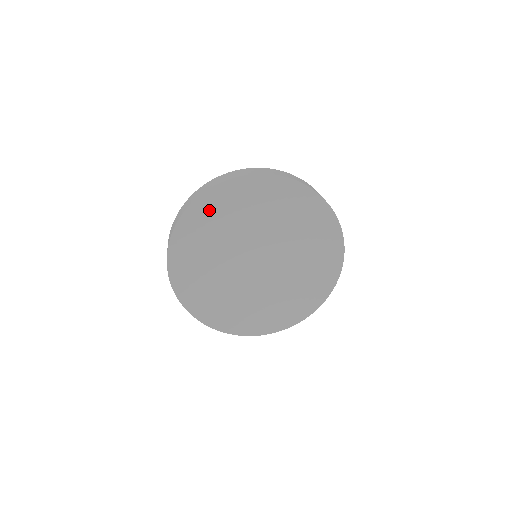
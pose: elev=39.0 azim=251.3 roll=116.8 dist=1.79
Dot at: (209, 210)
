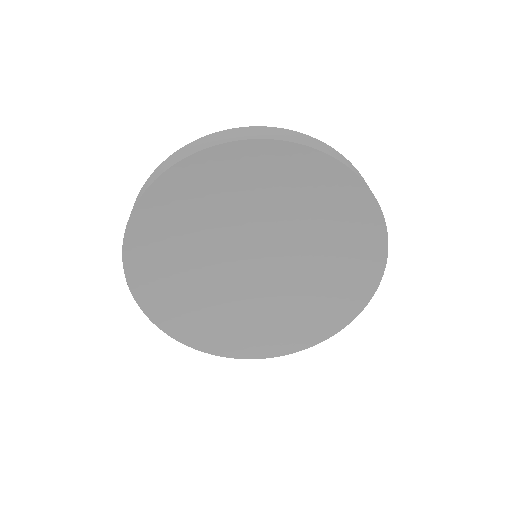
Dot at: (150, 247)
